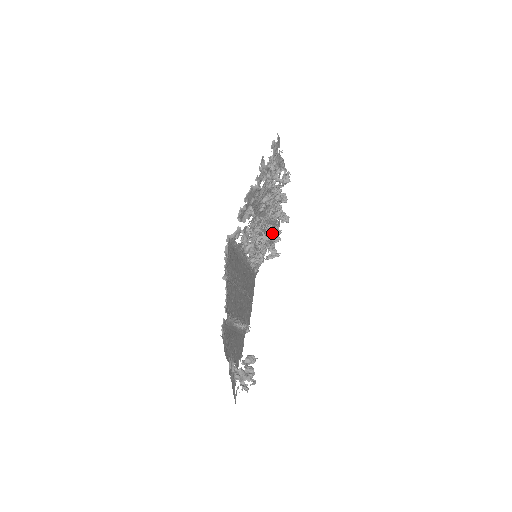
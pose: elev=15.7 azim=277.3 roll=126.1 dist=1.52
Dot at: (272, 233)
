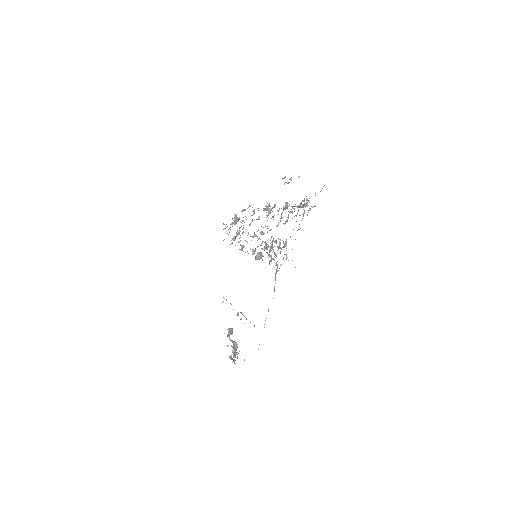
Dot at: (275, 241)
